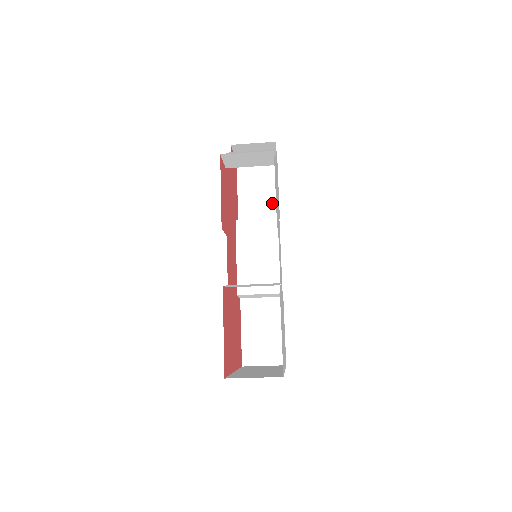
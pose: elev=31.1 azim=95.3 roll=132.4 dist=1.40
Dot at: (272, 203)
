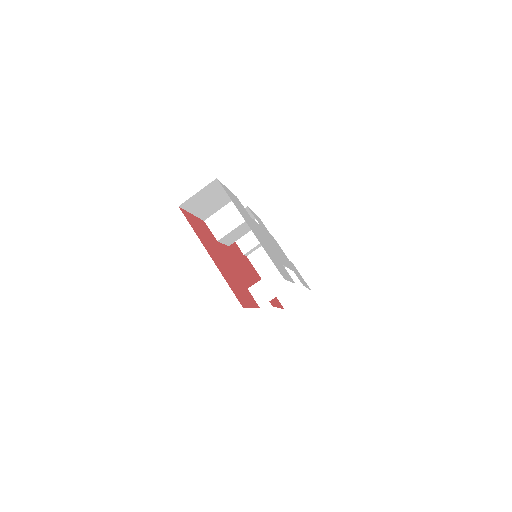
Dot at: occluded
